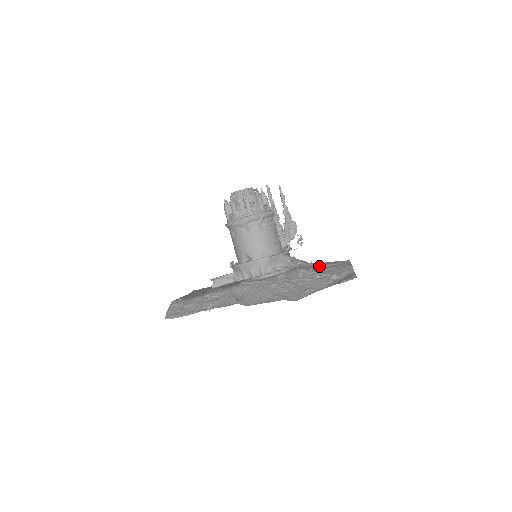
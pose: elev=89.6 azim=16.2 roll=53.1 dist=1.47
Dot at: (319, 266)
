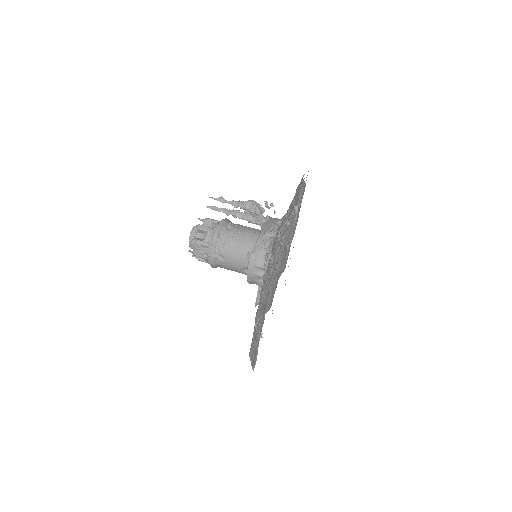
Dot at: (287, 211)
